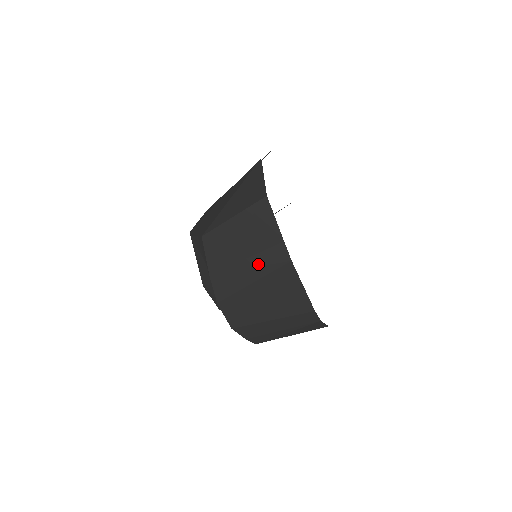
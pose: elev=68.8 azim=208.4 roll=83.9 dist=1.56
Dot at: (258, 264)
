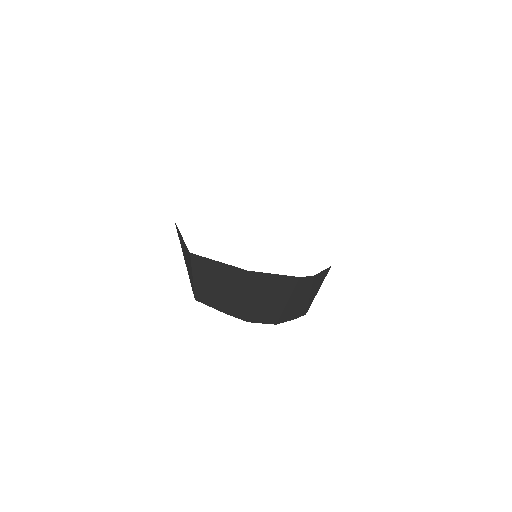
Dot at: (236, 287)
